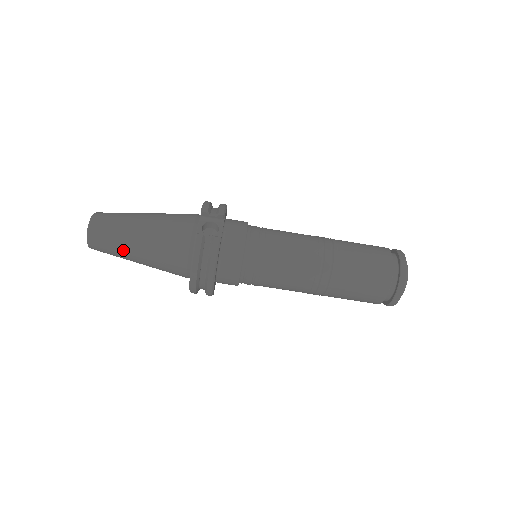
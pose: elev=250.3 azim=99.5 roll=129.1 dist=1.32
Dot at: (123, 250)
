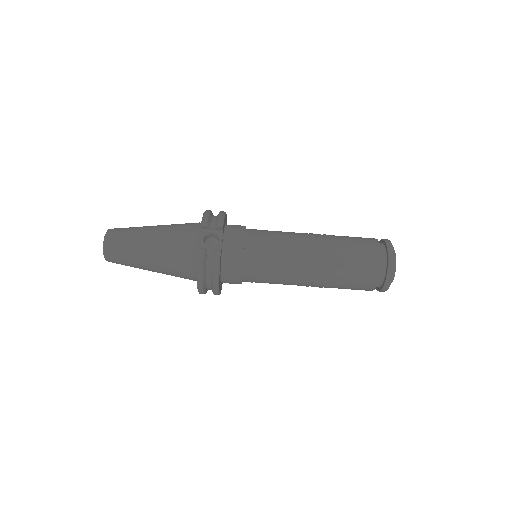
Dot at: (136, 263)
